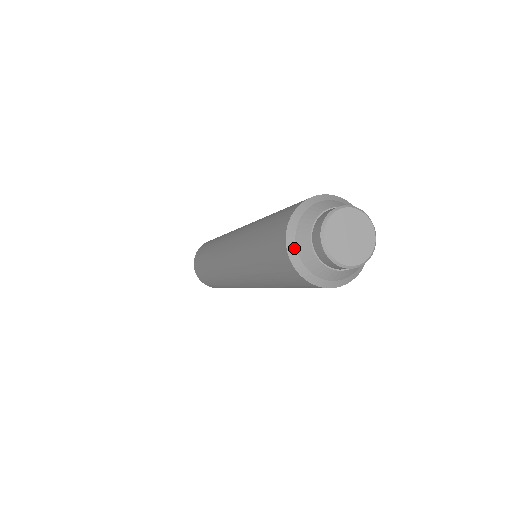
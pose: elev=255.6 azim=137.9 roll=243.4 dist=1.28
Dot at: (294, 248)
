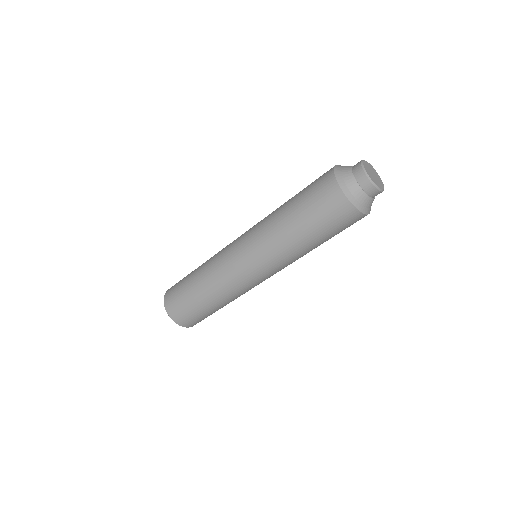
Dot at: (340, 176)
